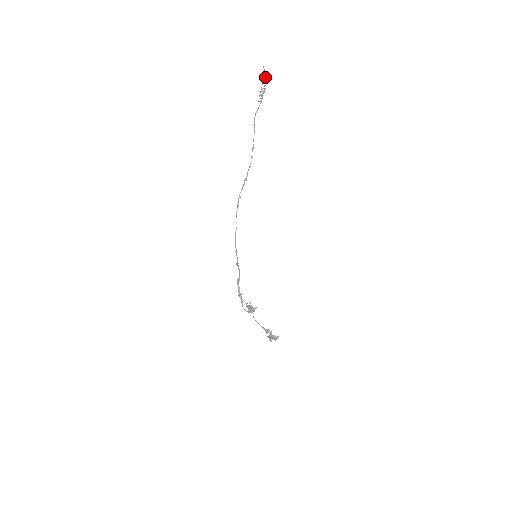
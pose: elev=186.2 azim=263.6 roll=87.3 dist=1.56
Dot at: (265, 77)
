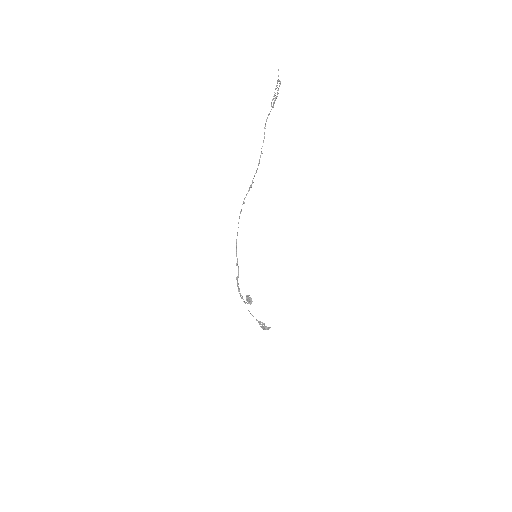
Dot at: (279, 81)
